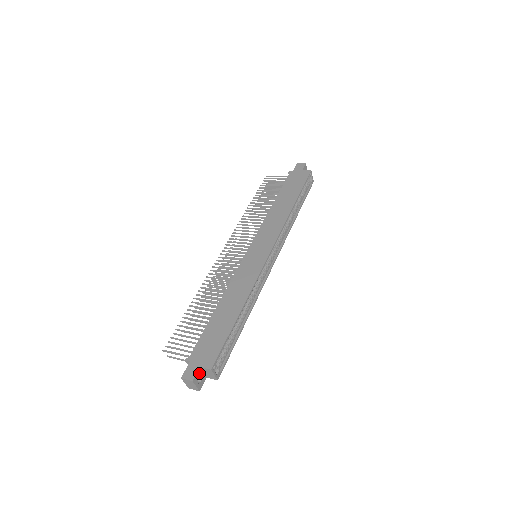
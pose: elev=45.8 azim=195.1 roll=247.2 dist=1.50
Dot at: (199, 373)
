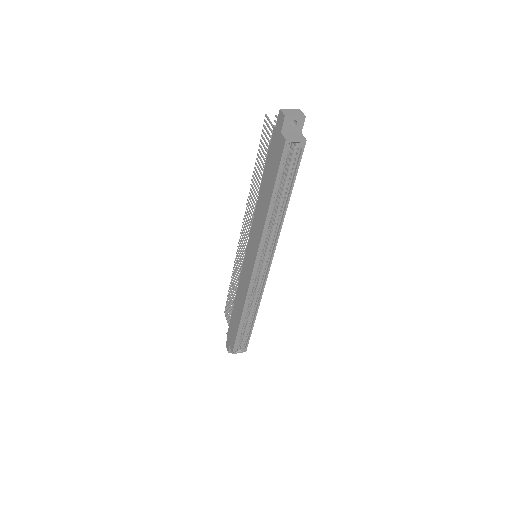
Dot at: occluded
